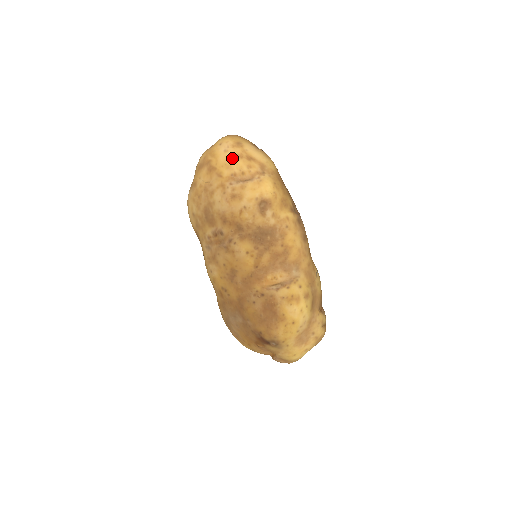
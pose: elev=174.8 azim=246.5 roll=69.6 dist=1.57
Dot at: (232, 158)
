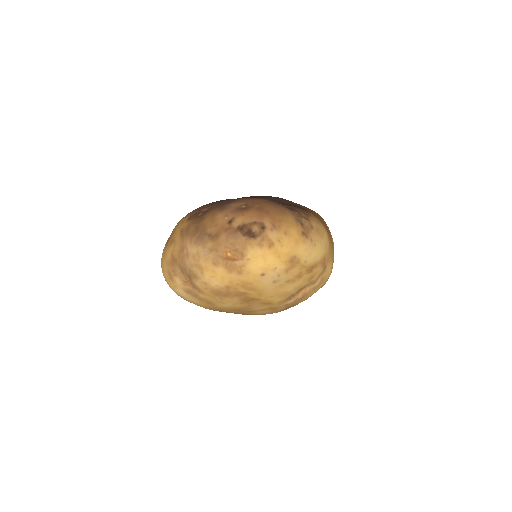
Dot at: (287, 285)
